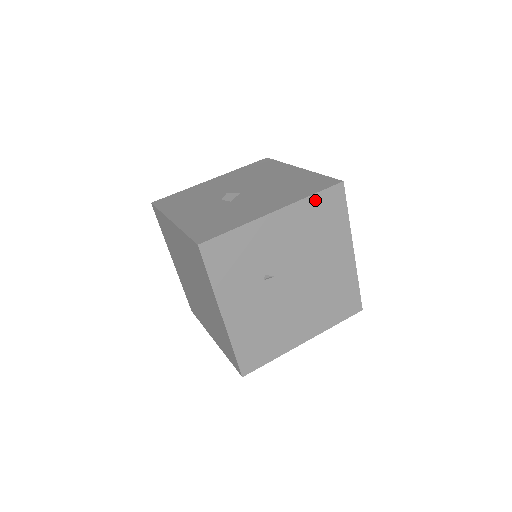
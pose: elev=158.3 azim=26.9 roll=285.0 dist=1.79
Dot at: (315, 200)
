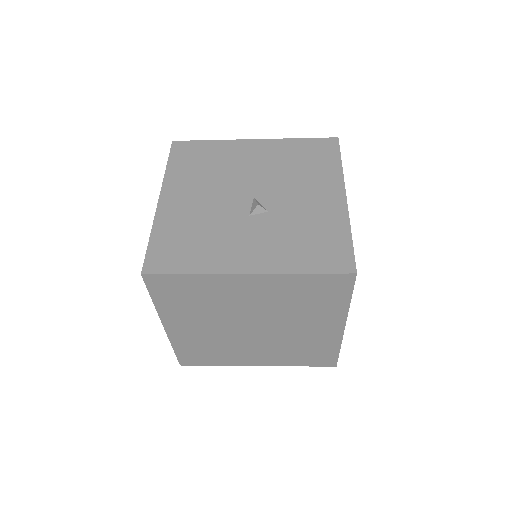
Dot at: occluded
